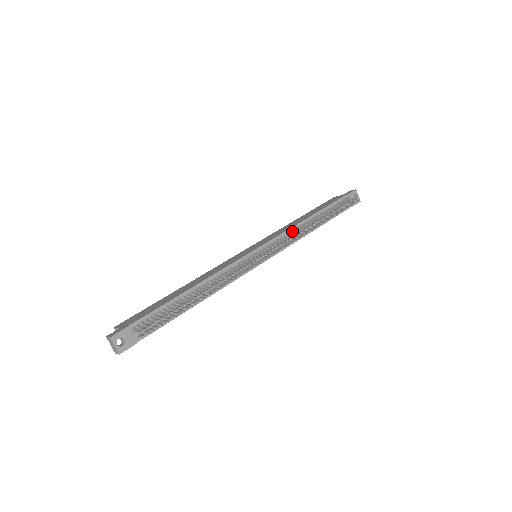
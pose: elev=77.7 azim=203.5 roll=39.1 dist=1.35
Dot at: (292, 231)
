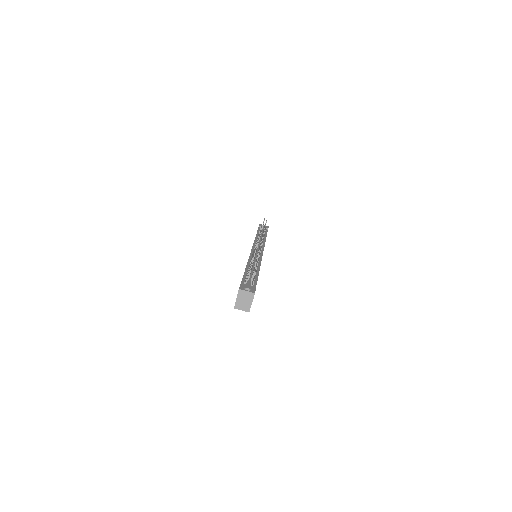
Dot at: occluded
